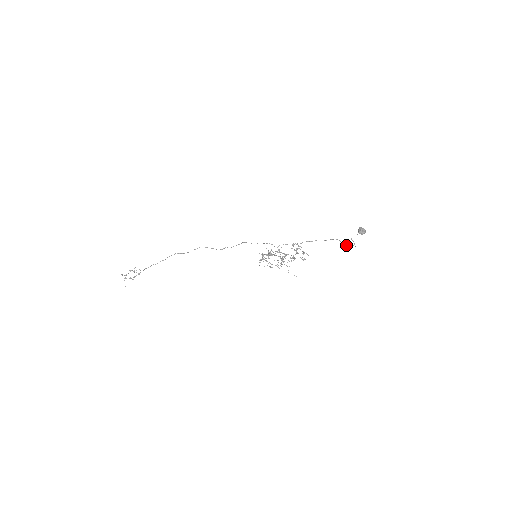
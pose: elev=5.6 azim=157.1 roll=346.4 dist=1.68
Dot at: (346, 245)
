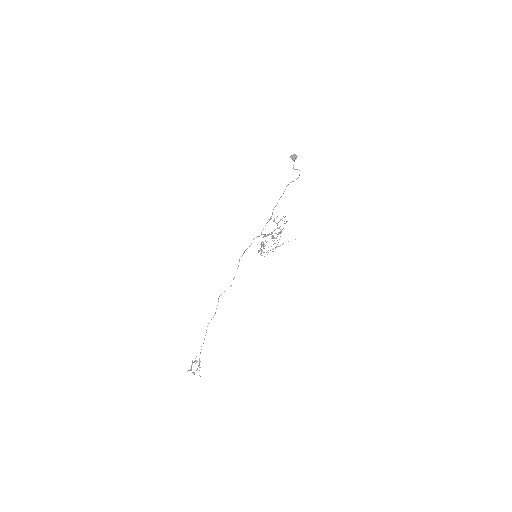
Dot at: (297, 178)
